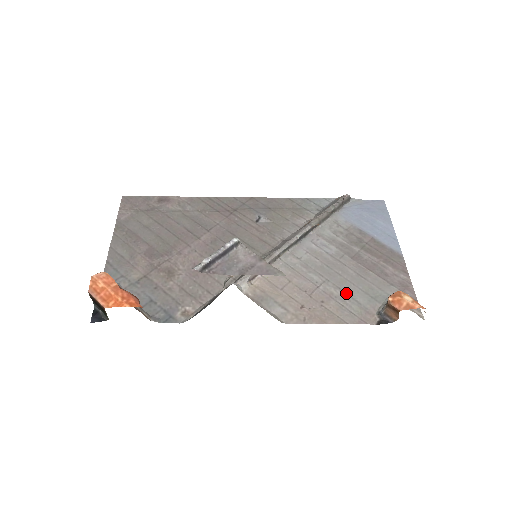
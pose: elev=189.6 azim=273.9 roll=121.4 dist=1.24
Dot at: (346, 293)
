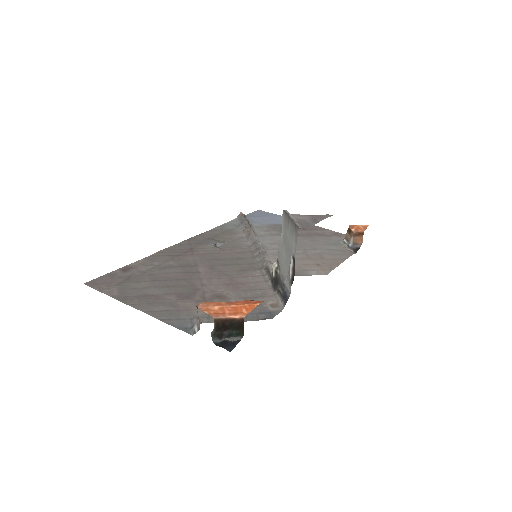
Dot at: (322, 249)
